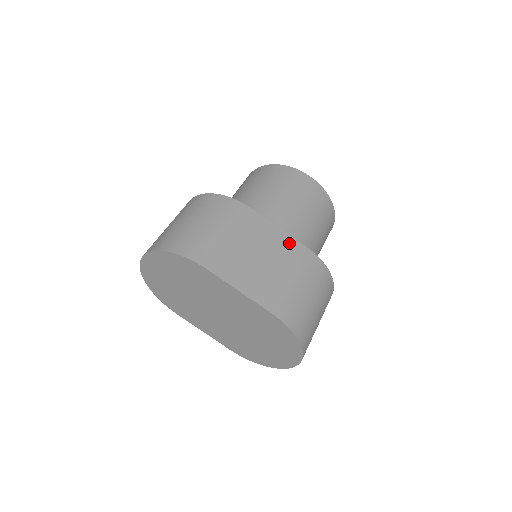
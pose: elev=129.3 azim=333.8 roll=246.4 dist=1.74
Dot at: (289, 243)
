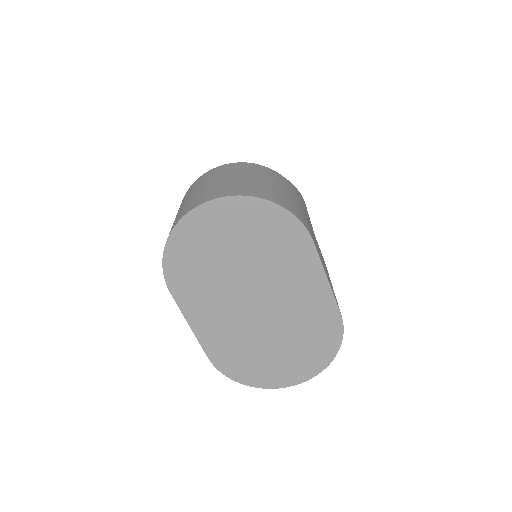
Dot at: occluded
